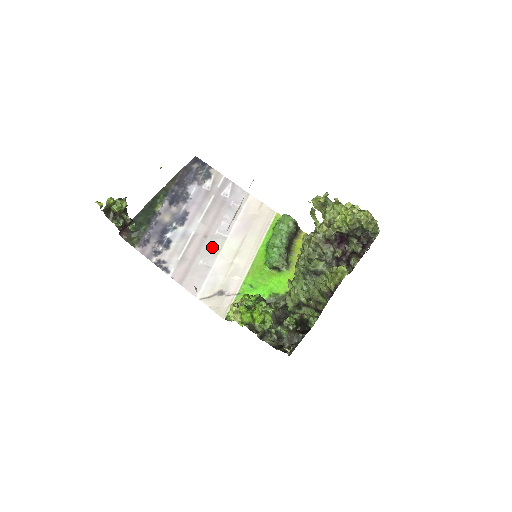
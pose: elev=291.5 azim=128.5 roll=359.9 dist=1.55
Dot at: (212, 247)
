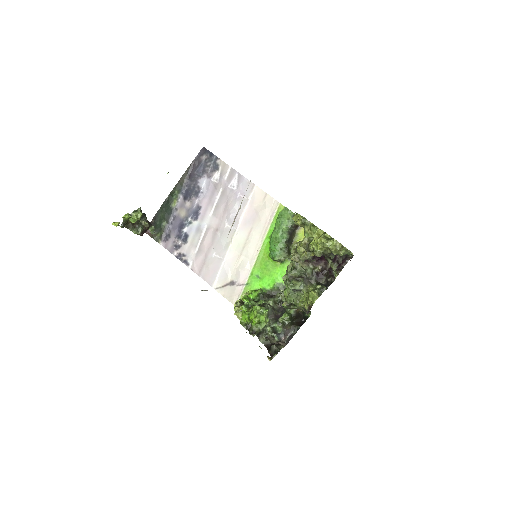
Dot at: (223, 240)
